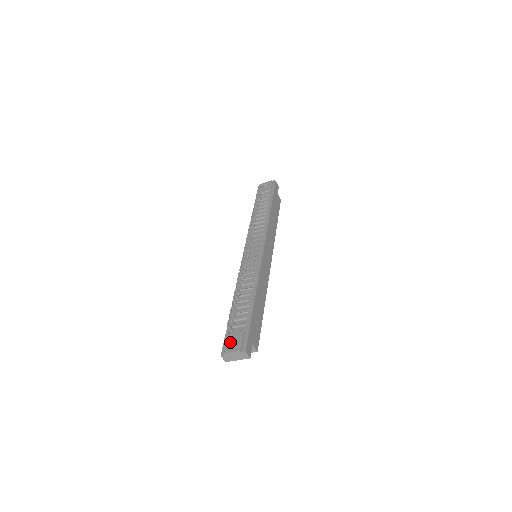
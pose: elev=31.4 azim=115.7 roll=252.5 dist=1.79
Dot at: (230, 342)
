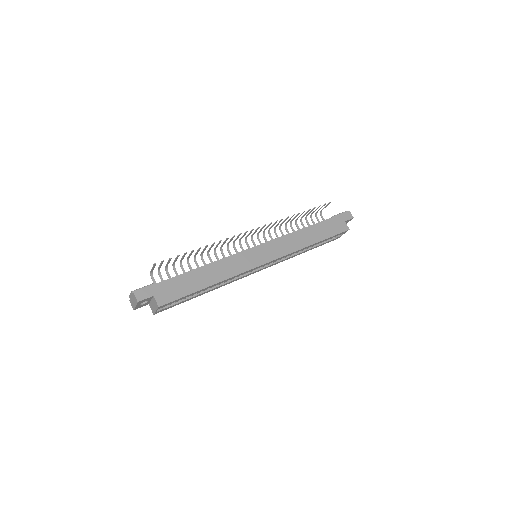
Dot at: occluded
